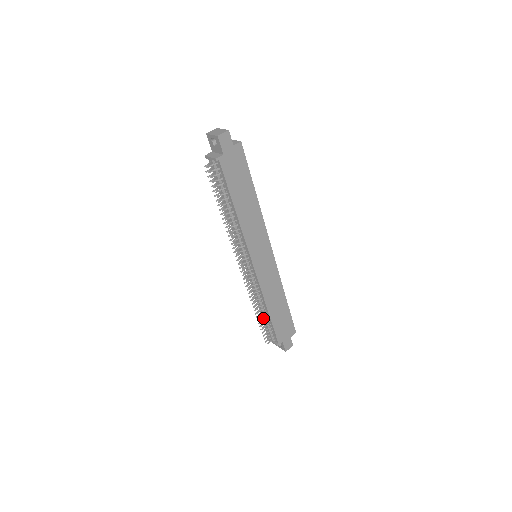
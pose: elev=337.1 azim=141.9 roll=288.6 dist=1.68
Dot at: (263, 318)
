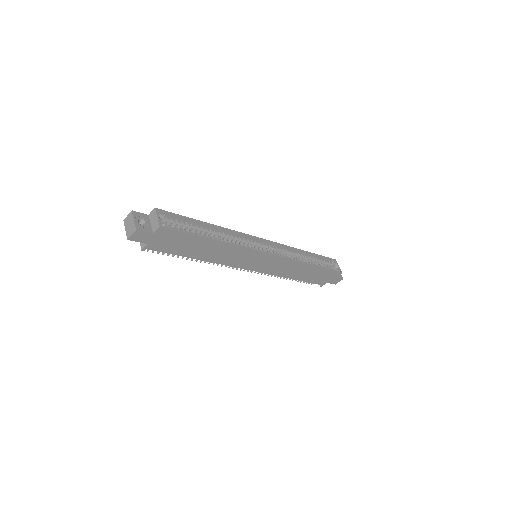
Dot at: occluded
